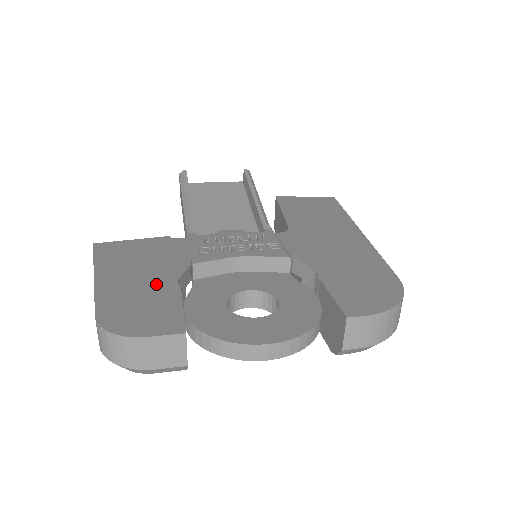
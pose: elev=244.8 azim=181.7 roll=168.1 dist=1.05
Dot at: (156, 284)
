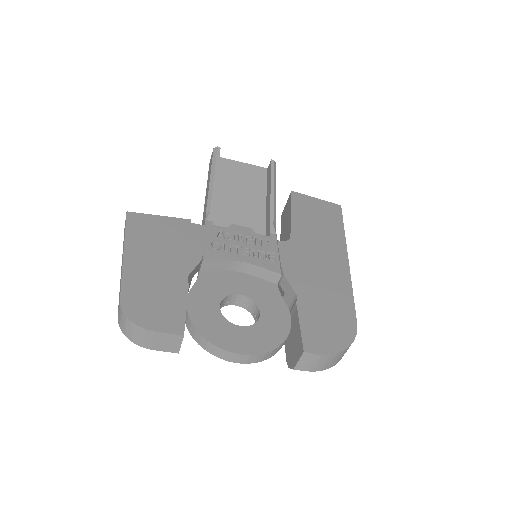
Dot at: (170, 276)
